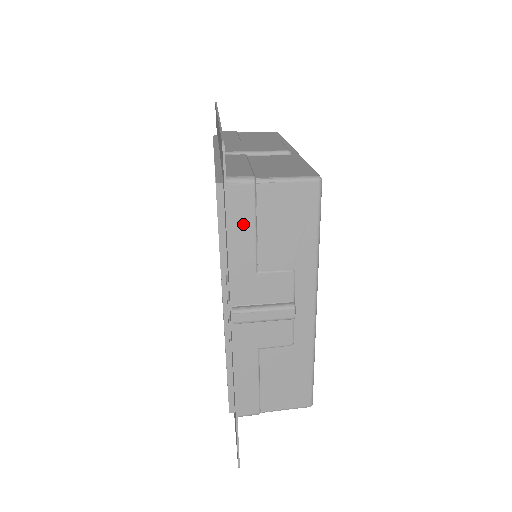
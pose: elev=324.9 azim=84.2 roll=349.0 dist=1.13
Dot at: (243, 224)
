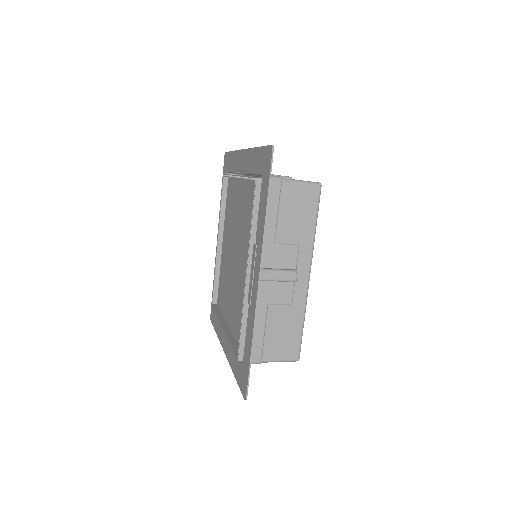
Dot at: (270, 207)
